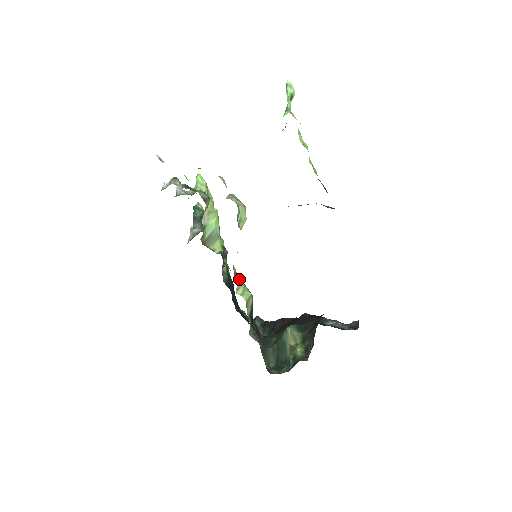
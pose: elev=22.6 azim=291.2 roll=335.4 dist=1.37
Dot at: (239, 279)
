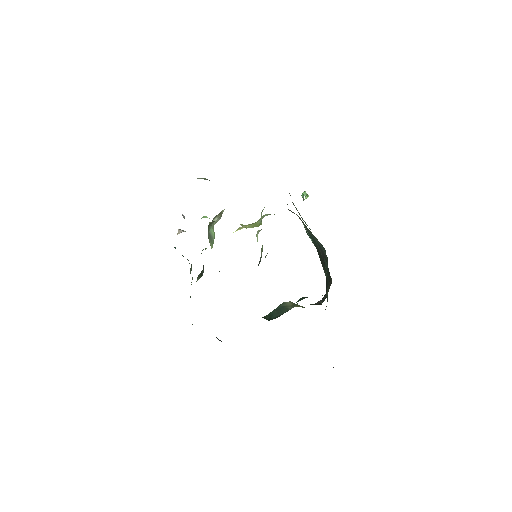
Dot at: occluded
